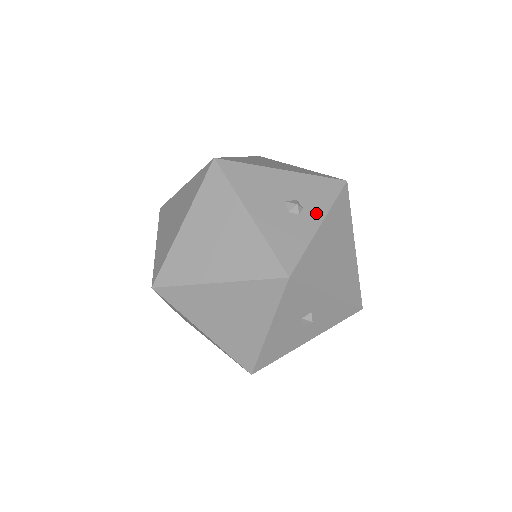
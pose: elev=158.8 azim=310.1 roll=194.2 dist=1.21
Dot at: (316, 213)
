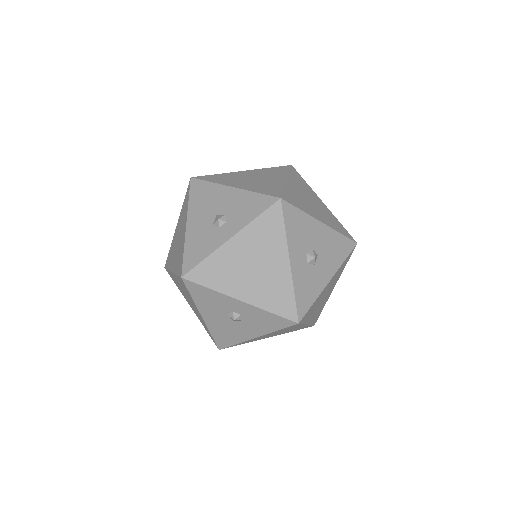
Dot at: (233, 227)
